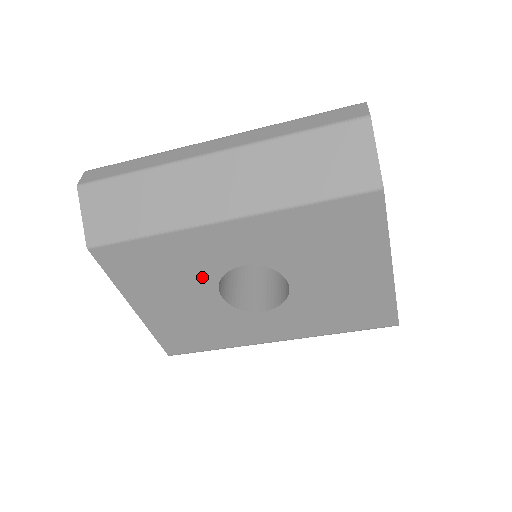
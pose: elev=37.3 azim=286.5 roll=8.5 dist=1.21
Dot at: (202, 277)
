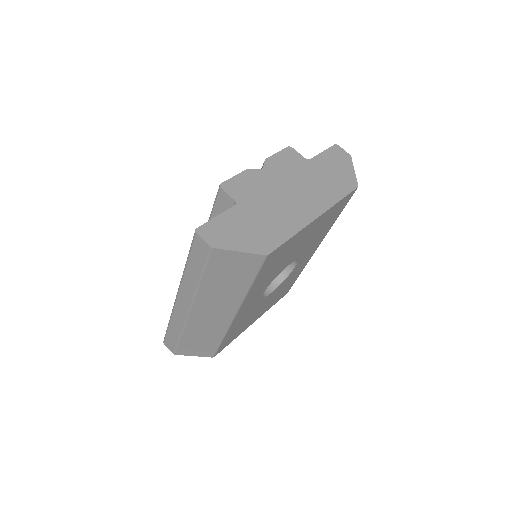
Dot at: (257, 306)
